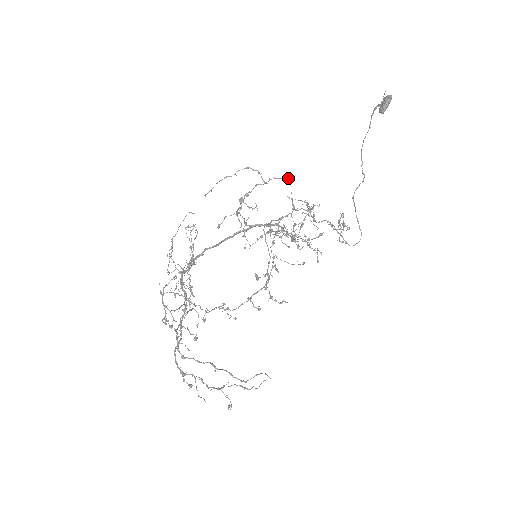
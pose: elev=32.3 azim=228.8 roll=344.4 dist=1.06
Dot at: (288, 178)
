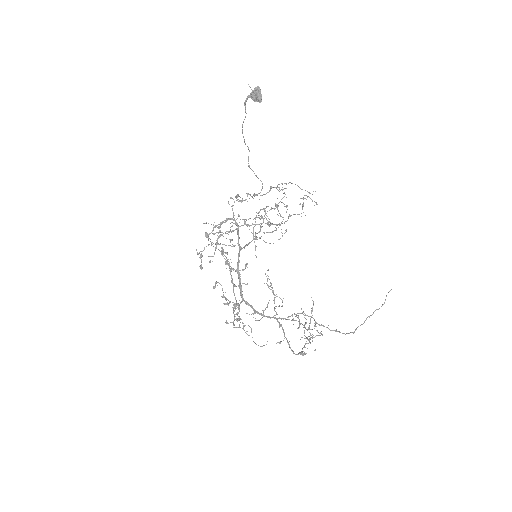
Dot at: (284, 193)
